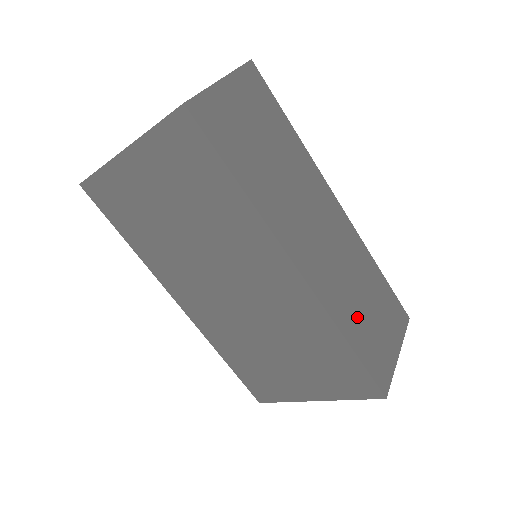
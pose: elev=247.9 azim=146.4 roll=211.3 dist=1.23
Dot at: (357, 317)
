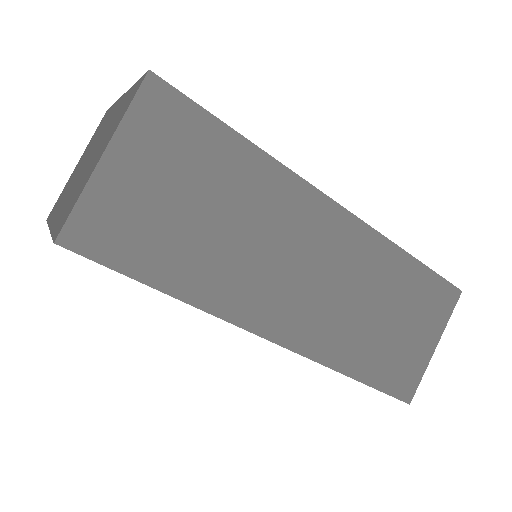
Dot at: (368, 342)
